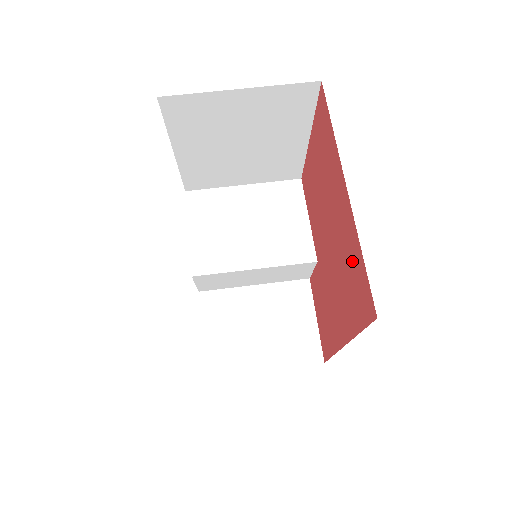
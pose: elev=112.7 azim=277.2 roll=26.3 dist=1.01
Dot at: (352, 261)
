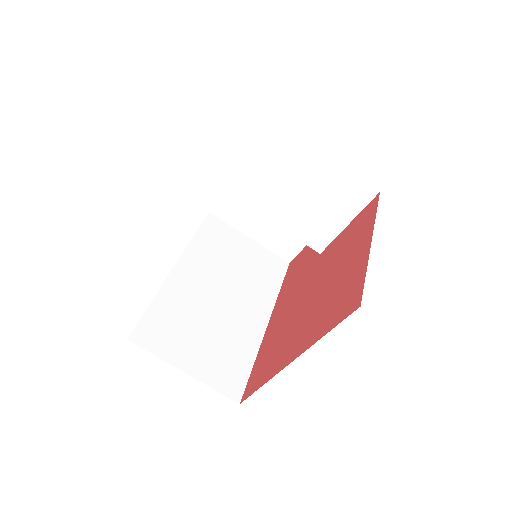
Dot at: (270, 362)
